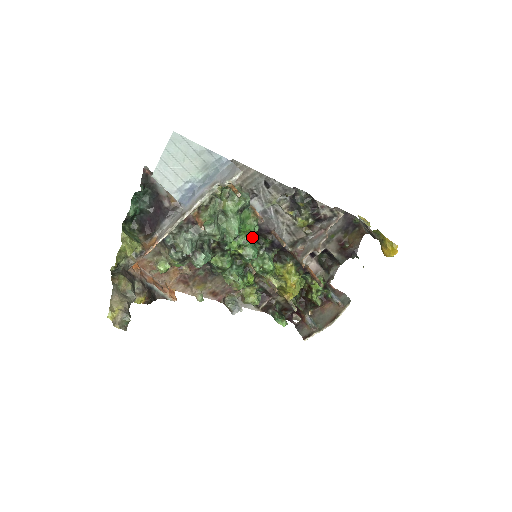
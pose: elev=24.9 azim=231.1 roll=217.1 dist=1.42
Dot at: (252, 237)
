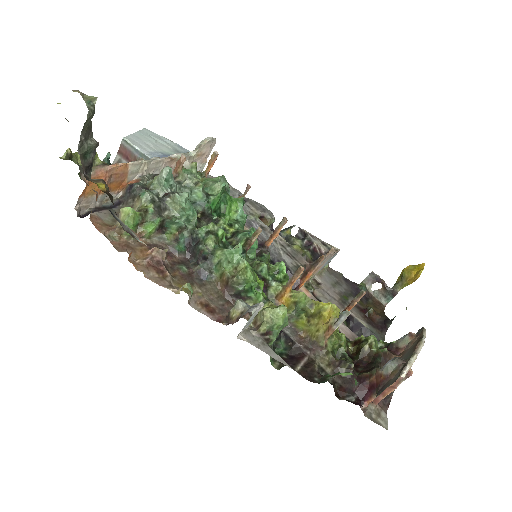
Dot at: (243, 225)
